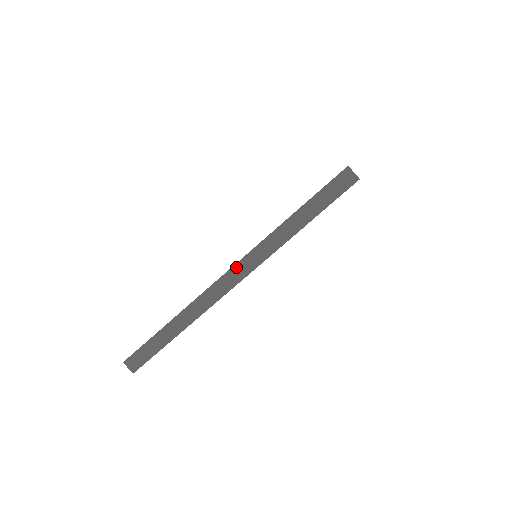
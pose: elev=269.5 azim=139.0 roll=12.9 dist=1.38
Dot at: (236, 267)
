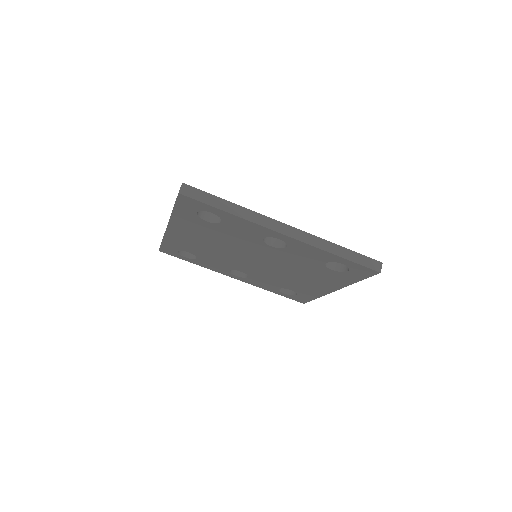
Dot at: (294, 229)
